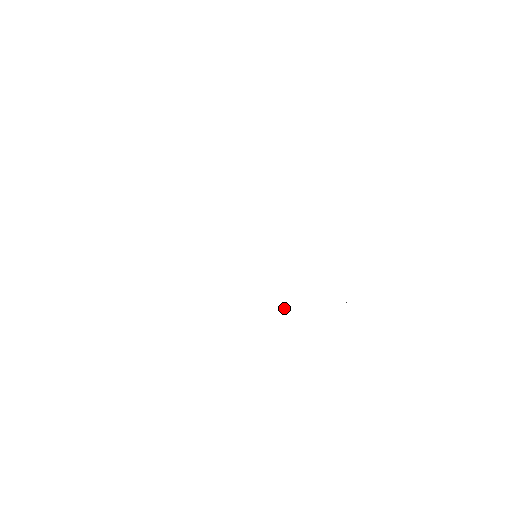
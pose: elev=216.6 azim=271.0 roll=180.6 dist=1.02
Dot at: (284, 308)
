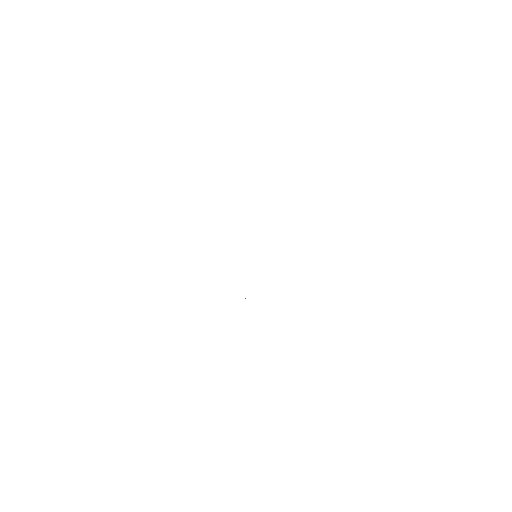
Dot at: (245, 298)
